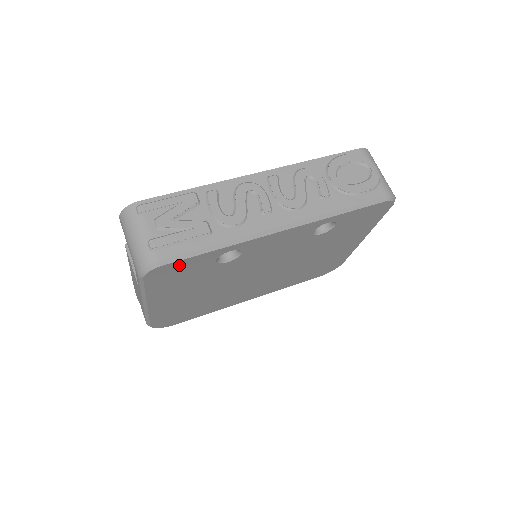
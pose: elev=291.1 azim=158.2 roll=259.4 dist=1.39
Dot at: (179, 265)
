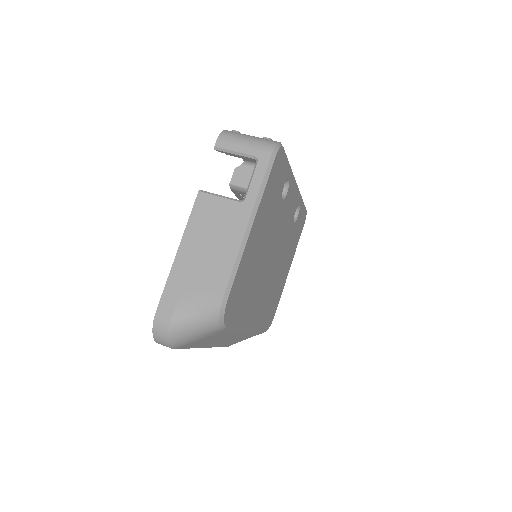
Dot at: (282, 162)
